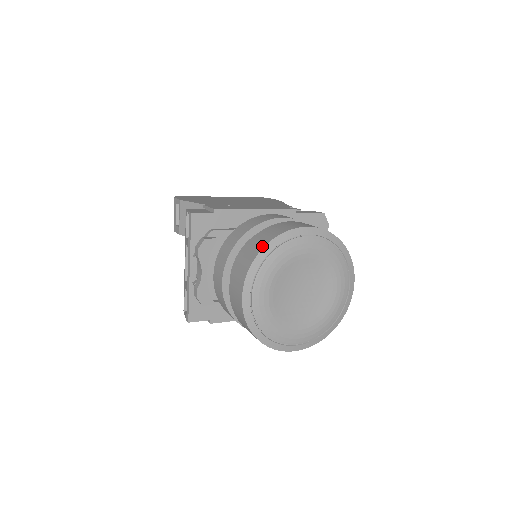
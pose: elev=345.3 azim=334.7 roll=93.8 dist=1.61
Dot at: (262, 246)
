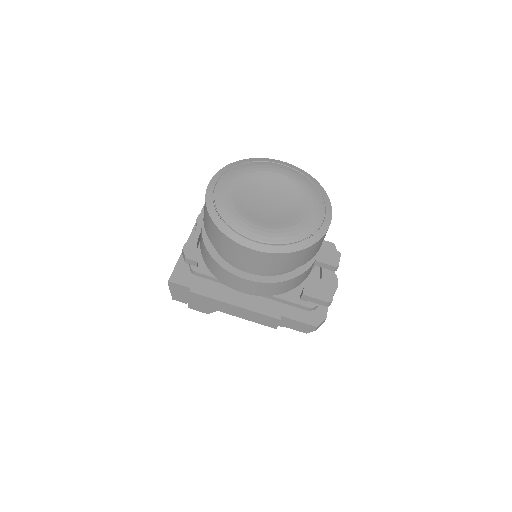
Dot at: occluded
